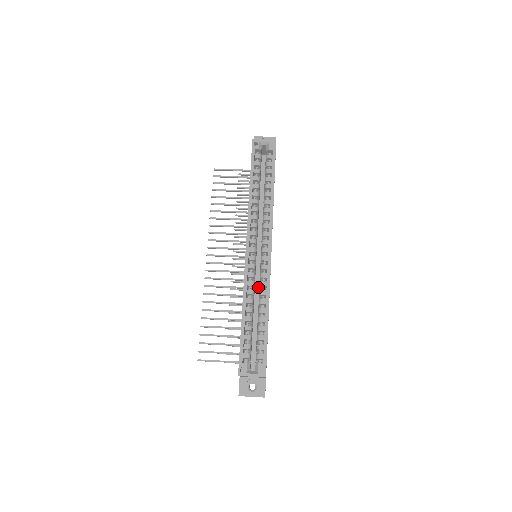
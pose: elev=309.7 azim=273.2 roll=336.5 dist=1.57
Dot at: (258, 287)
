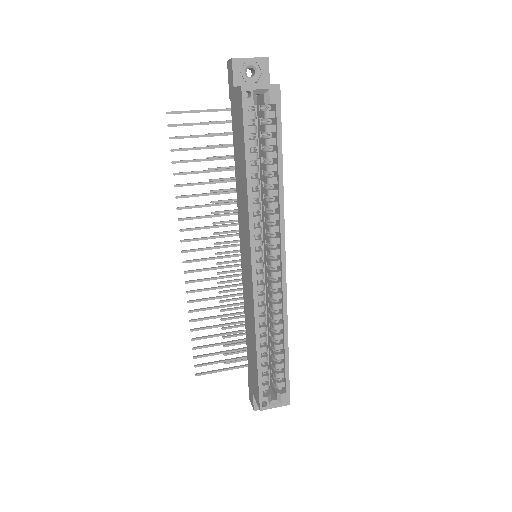
Dot at: occluded
